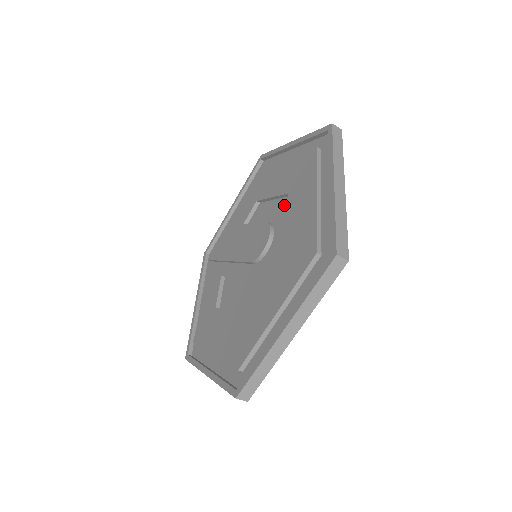
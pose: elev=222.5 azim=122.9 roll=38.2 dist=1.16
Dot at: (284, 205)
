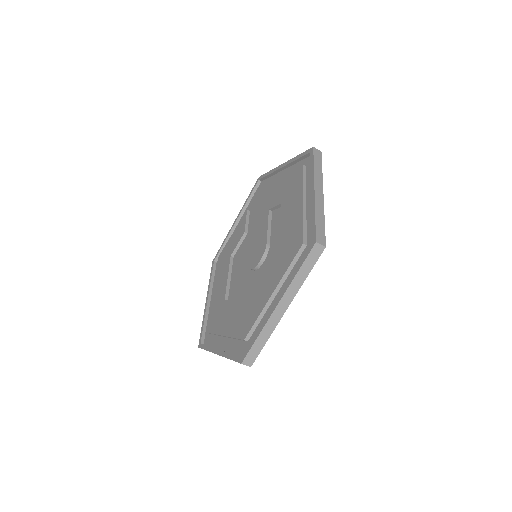
Dot at: (277, 249)
